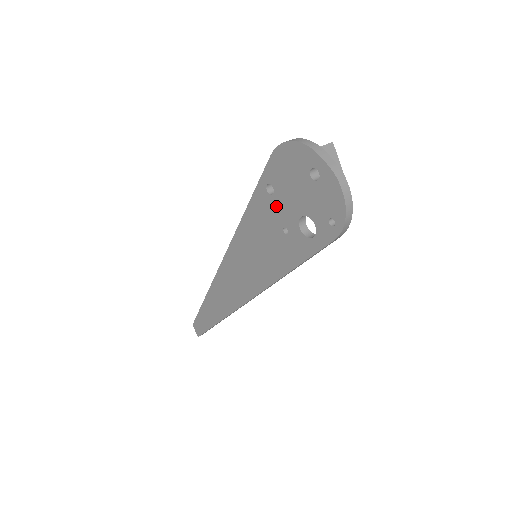
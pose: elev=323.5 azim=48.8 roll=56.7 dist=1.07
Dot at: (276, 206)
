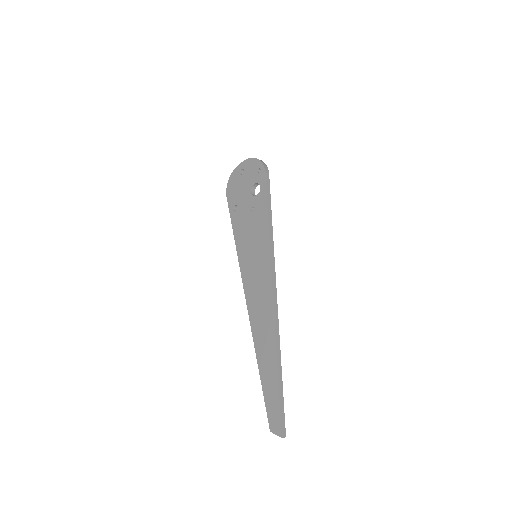
Dot at: (242, 208)
